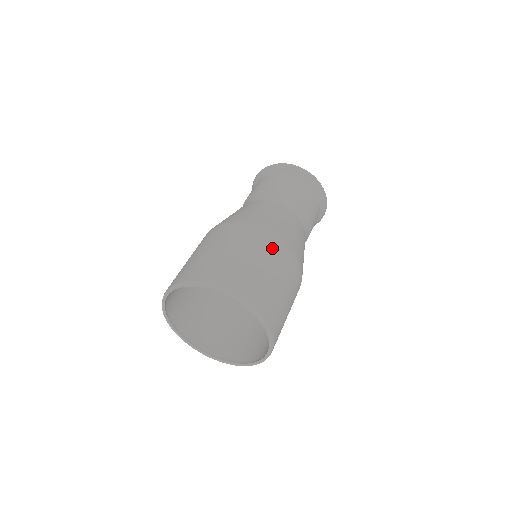
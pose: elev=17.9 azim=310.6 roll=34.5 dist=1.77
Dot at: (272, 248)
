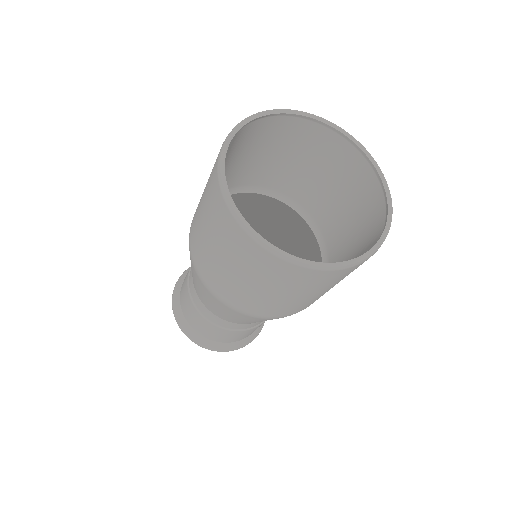
Dot at: (331, 224)
